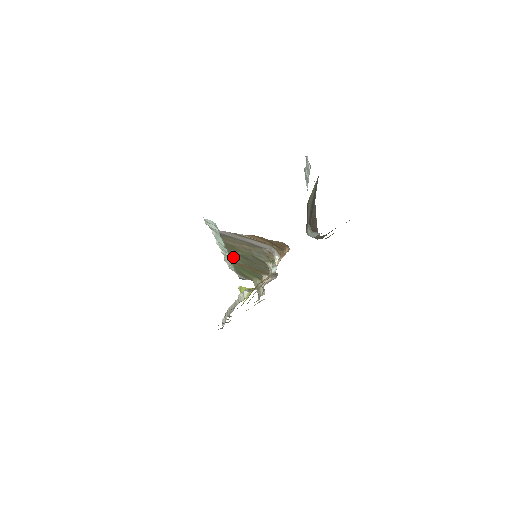
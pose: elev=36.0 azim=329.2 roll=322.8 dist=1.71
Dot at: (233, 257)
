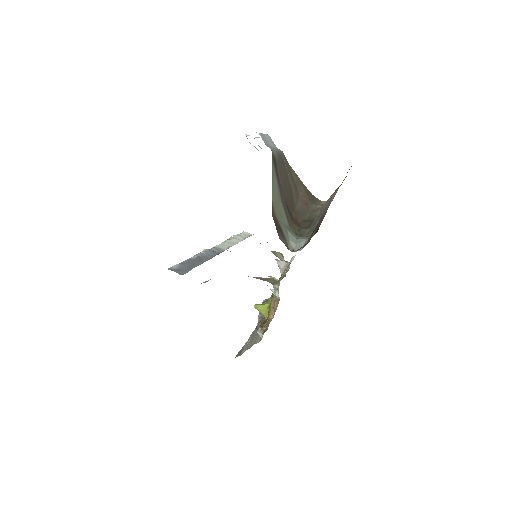
Dot at: occluded
